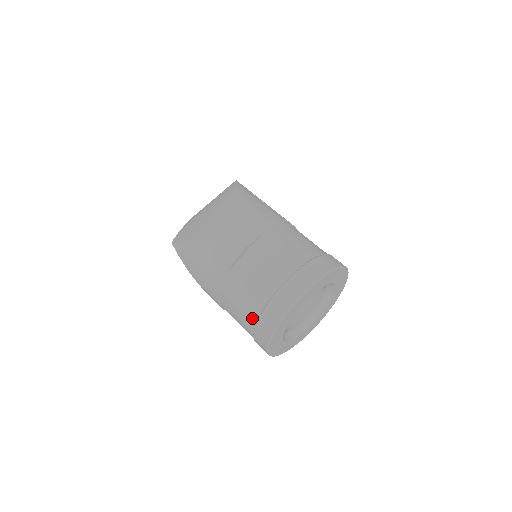
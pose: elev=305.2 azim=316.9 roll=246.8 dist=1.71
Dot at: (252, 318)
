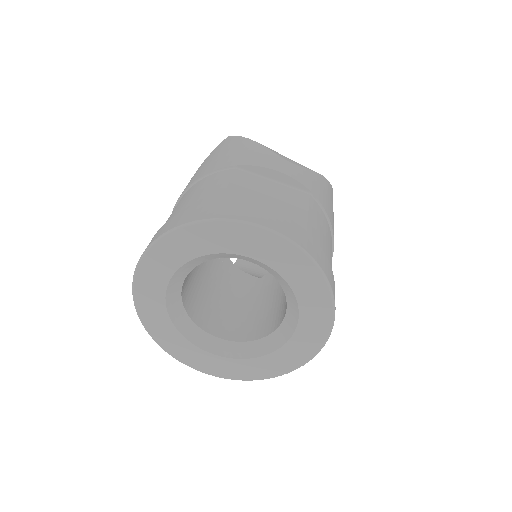
Dot at: (190, 206)
